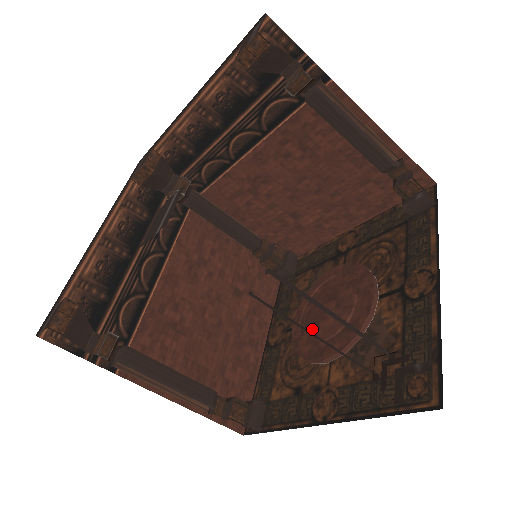
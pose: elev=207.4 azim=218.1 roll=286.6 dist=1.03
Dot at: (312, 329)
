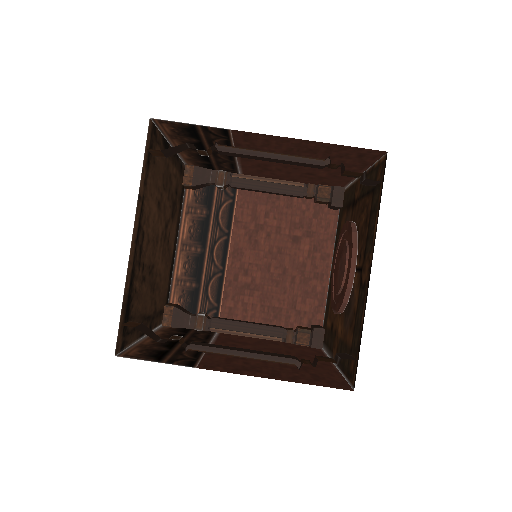
Dot at: (334, 281)
